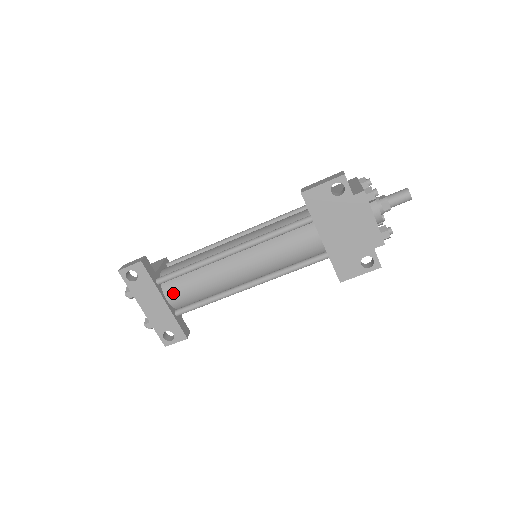
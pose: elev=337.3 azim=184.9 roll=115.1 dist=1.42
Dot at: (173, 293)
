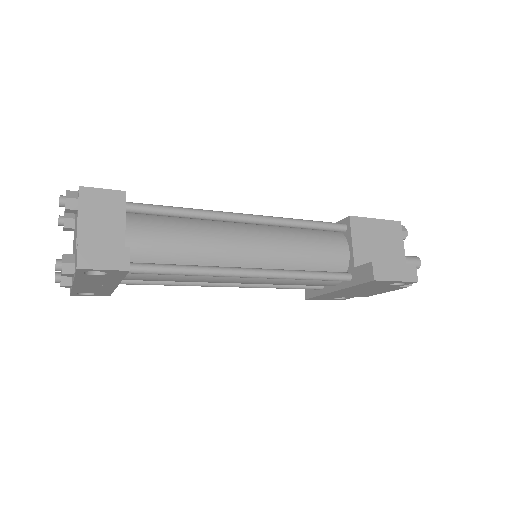
Dot at: (135, 278)
